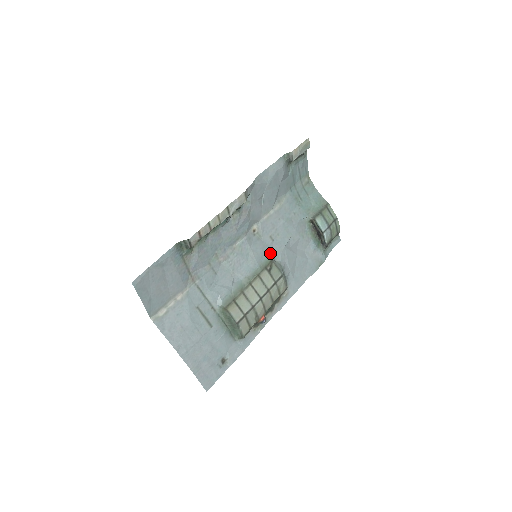
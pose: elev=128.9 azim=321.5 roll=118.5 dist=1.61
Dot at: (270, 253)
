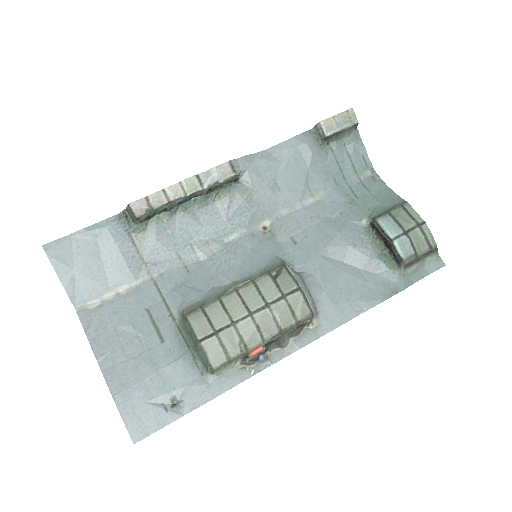
Dot at: (287, 259)
